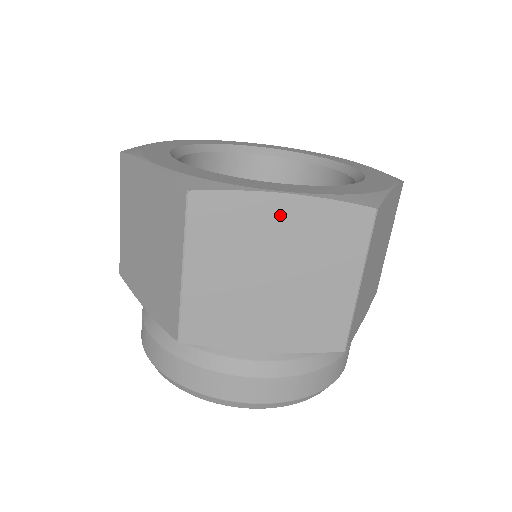
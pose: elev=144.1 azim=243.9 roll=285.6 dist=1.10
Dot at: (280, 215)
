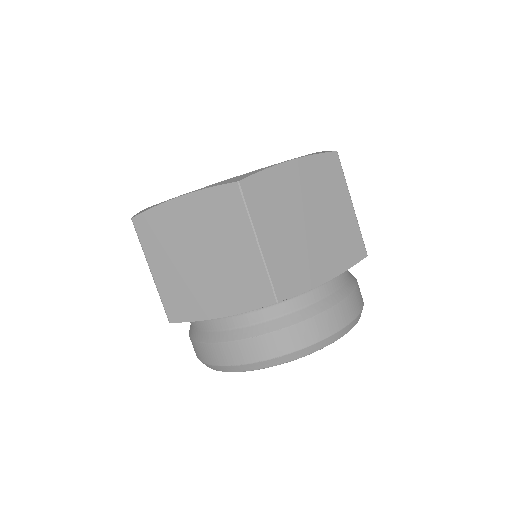
Dot at: (293, 176)
